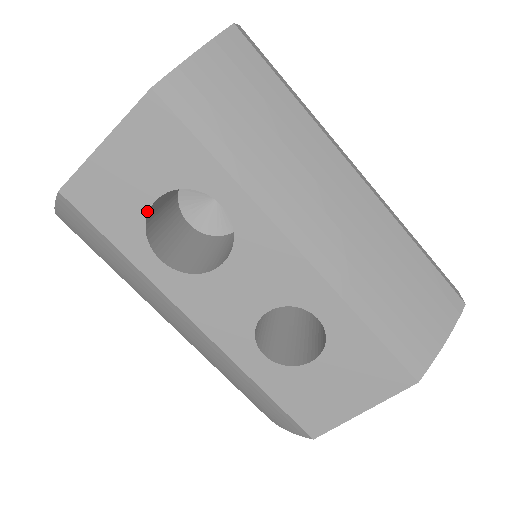
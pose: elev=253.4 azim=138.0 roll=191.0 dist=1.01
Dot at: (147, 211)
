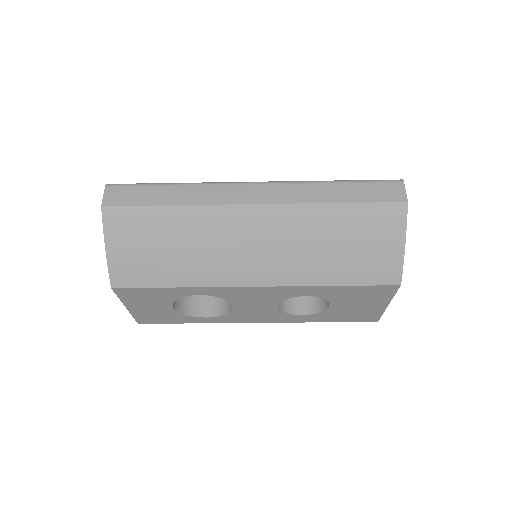
Dot at: (176, 311)
